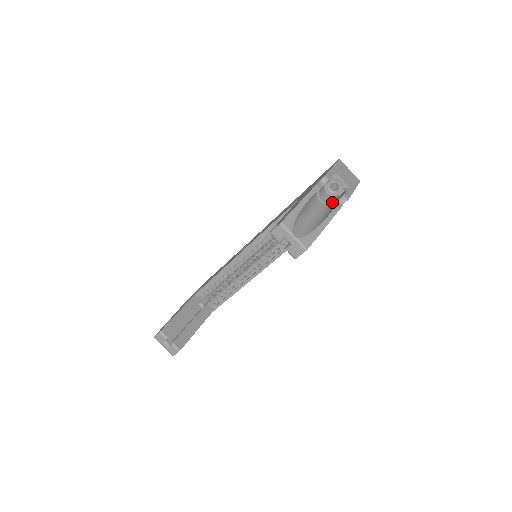
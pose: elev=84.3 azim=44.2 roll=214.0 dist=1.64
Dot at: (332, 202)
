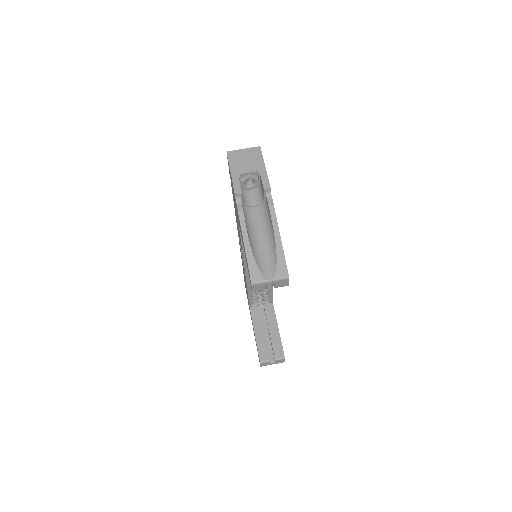
Dot at: (262, 198)
